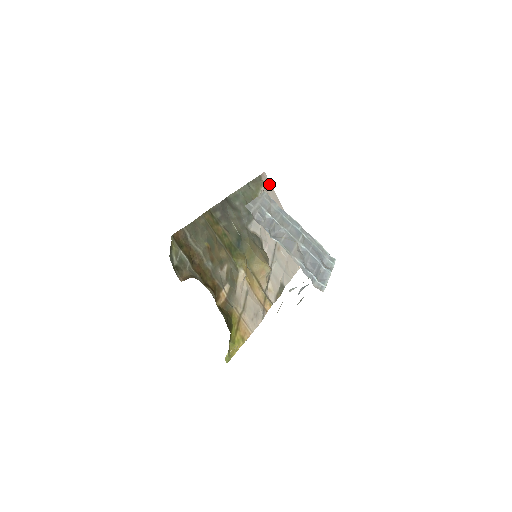
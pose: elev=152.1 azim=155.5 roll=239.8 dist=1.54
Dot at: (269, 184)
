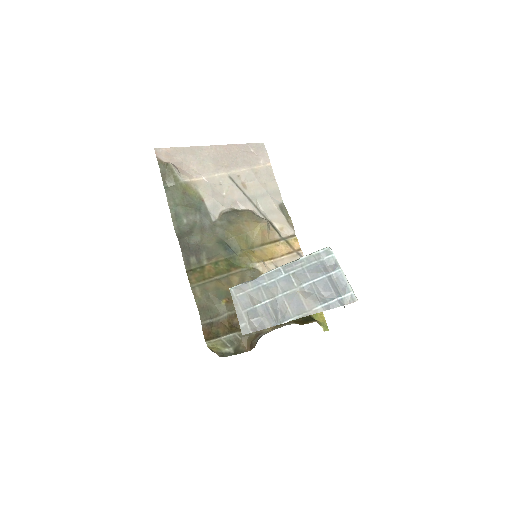
Dot at: (170, 151)
